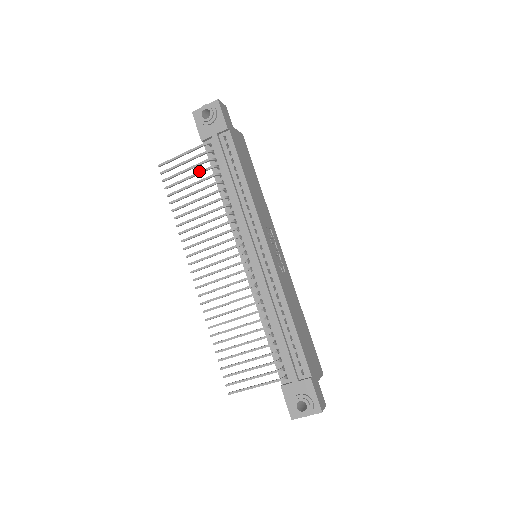
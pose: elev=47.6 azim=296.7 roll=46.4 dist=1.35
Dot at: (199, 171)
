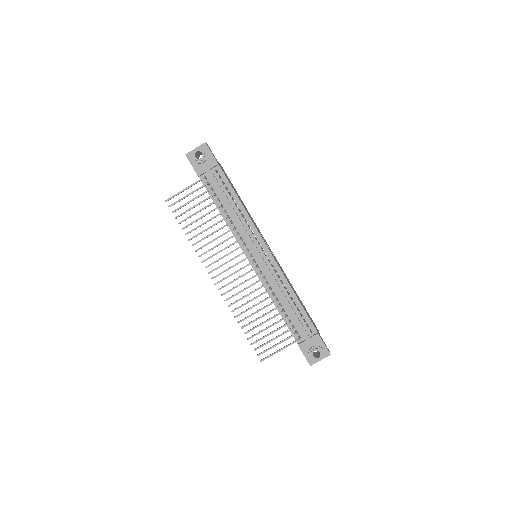
Dot at: occluded
